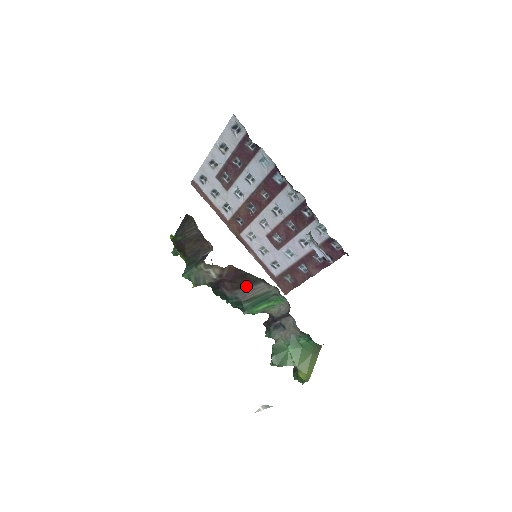
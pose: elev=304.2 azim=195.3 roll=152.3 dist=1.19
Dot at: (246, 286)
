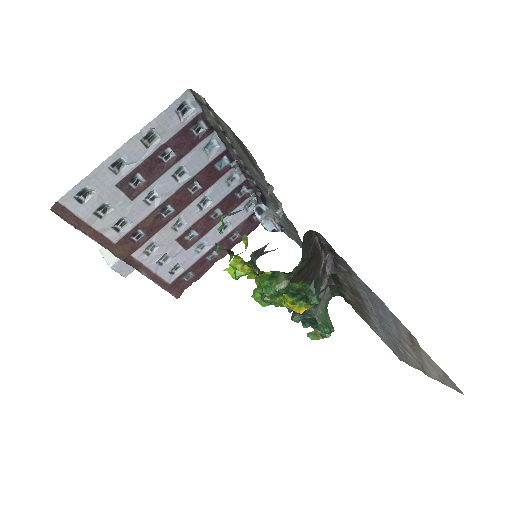
Dot at: occluded
